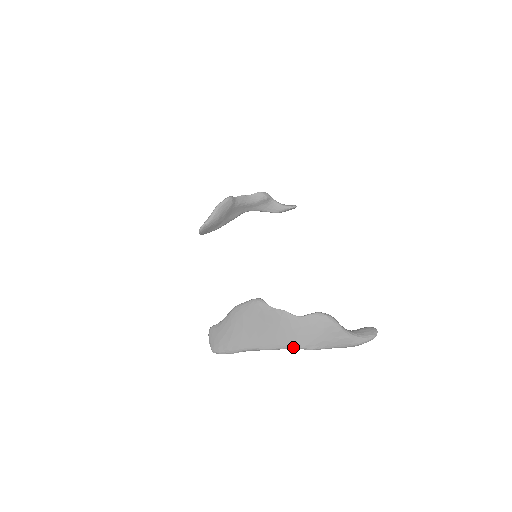
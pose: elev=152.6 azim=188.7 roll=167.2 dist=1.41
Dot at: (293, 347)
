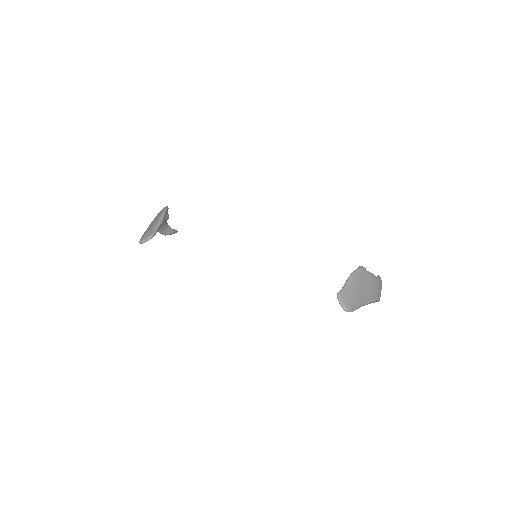
Dot at: (377, 299)
